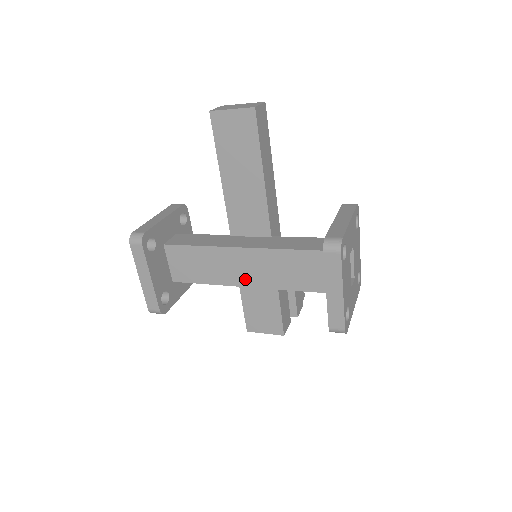
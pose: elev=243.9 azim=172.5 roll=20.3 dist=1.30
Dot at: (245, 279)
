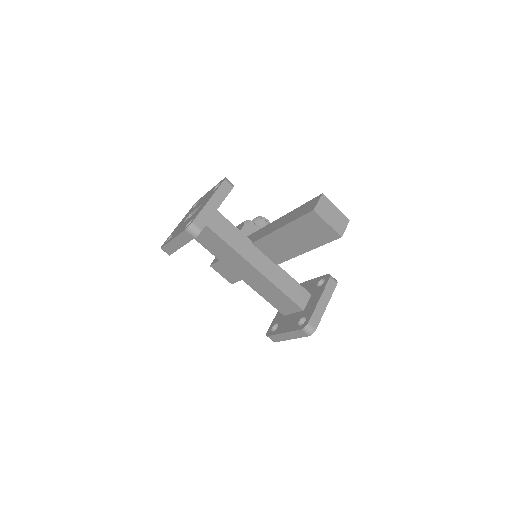
Dot at: (241, 274)
